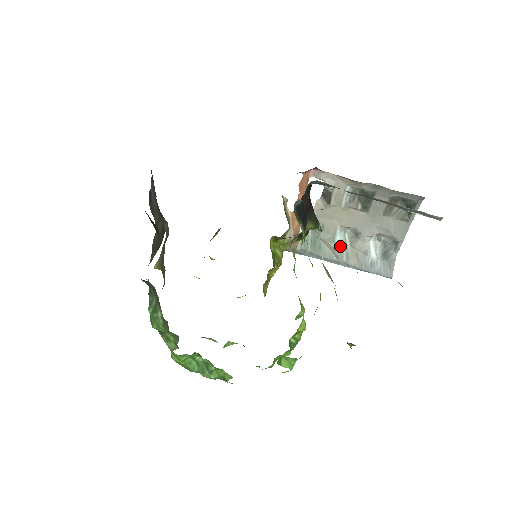
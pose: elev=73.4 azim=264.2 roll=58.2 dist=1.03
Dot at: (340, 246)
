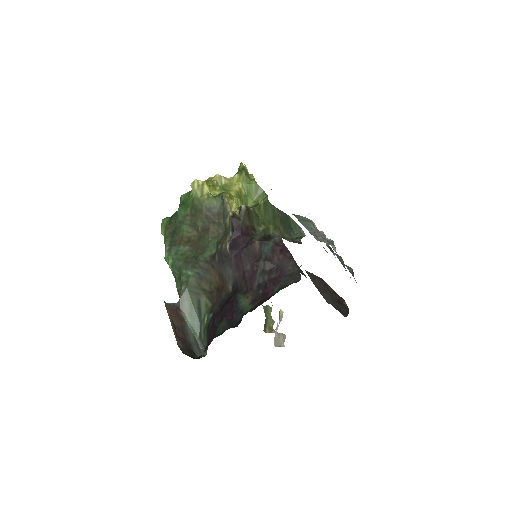
Dot at: (313, 228)
